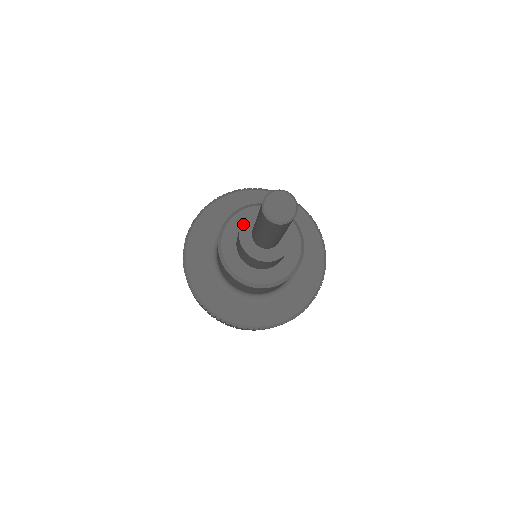
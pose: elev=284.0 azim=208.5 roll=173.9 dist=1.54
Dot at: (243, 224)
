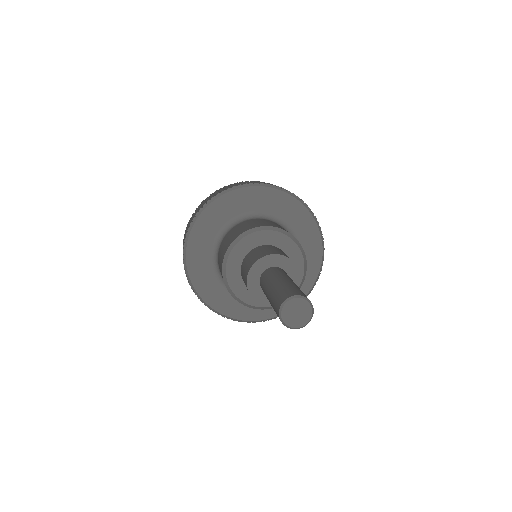
Dot at: (269, 257)
